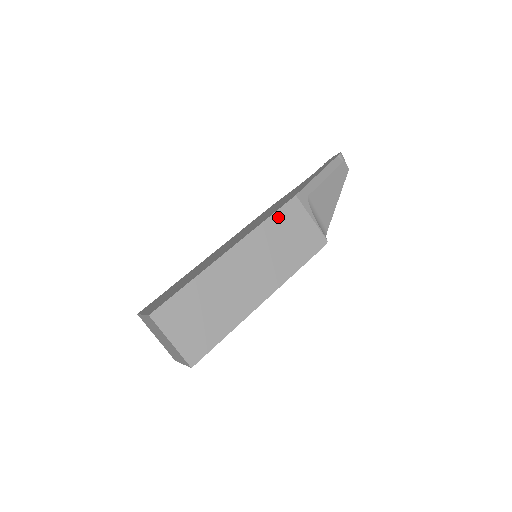
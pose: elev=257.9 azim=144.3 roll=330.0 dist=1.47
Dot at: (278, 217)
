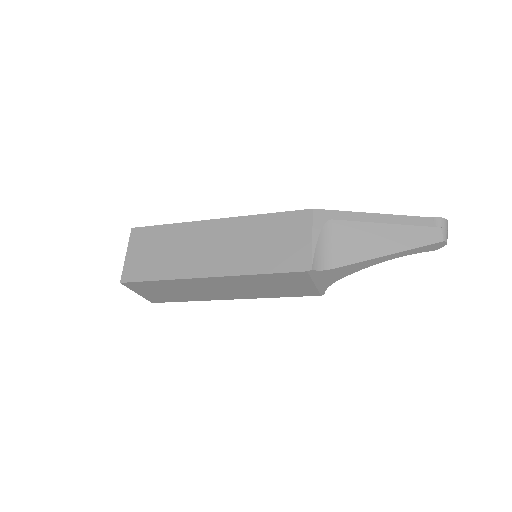
Dot at: (279, 218)
